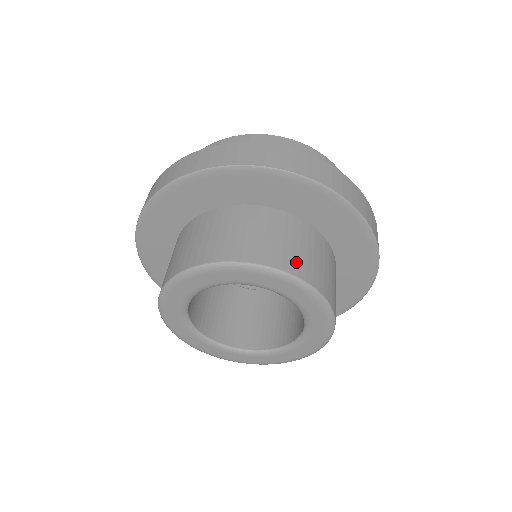
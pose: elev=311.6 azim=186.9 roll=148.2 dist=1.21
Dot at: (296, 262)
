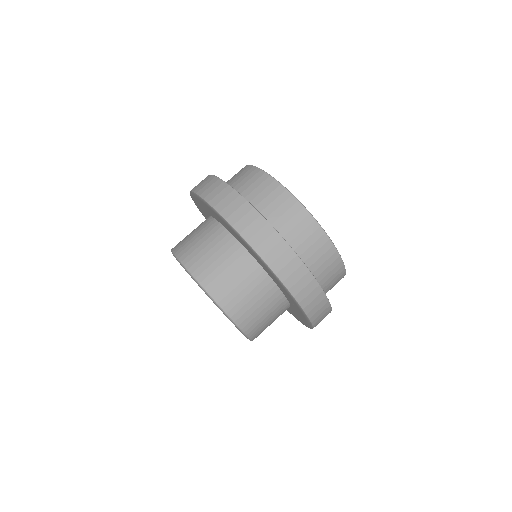
Dot at: (239, 308)
